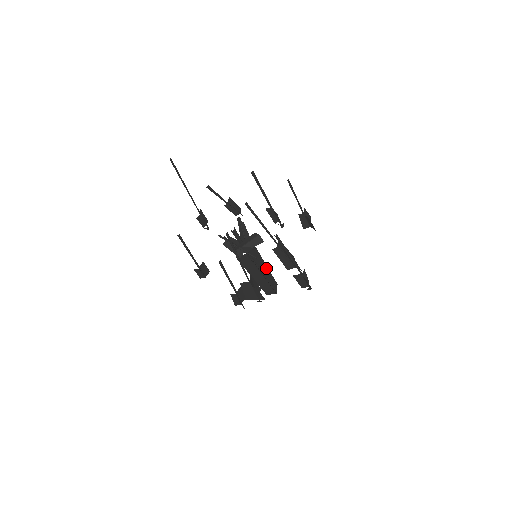
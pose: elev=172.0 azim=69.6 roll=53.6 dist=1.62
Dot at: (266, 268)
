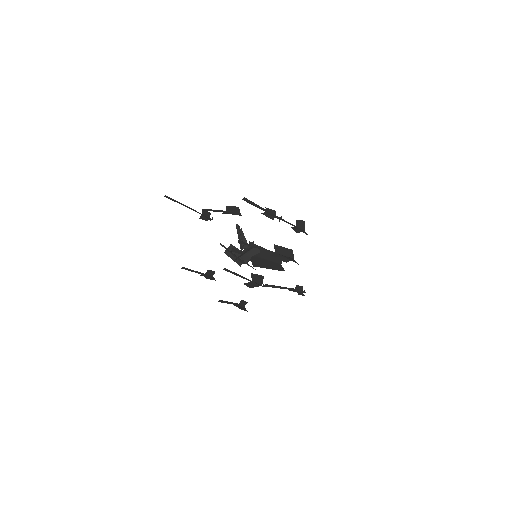
Dot at: (268, 252)
